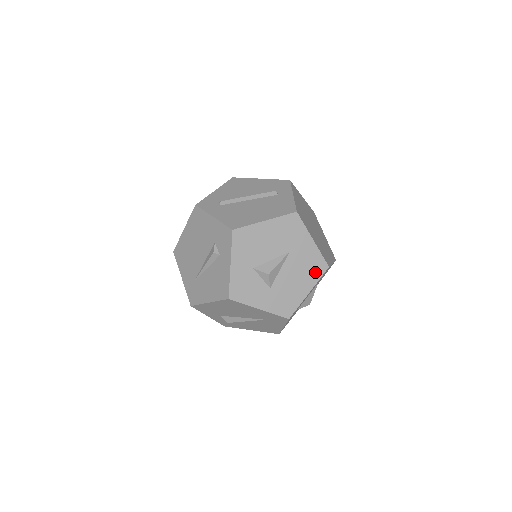
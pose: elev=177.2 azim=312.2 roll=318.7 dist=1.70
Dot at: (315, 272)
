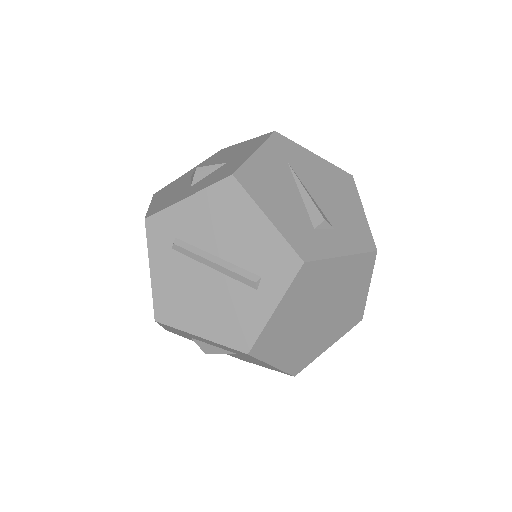
Dot at: (274, 369)
